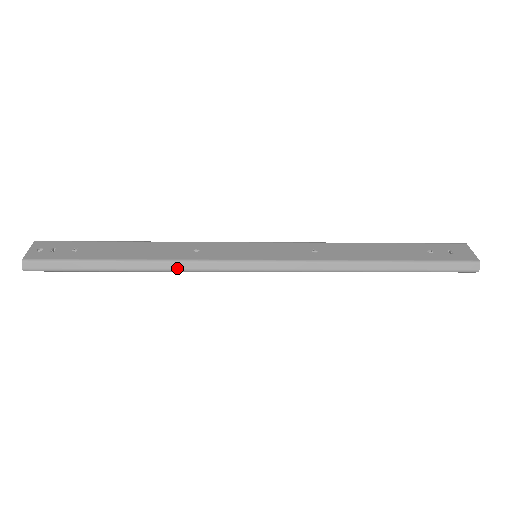
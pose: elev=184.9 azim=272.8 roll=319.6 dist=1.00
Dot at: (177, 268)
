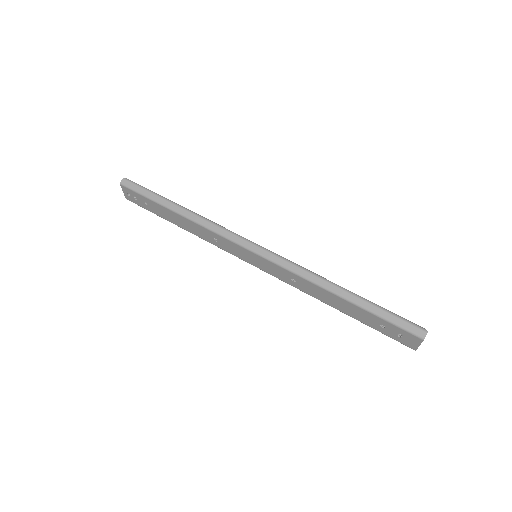
Dot at: occluded
